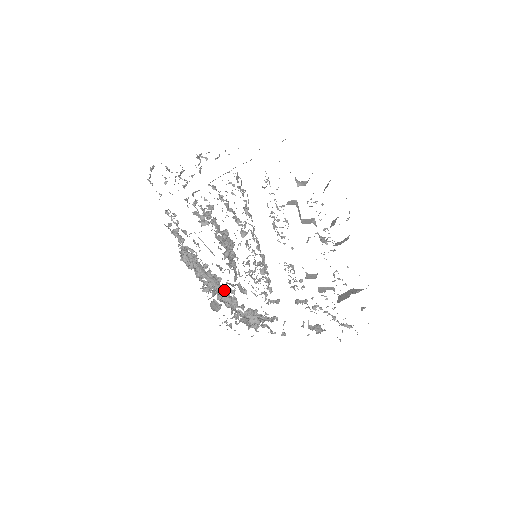
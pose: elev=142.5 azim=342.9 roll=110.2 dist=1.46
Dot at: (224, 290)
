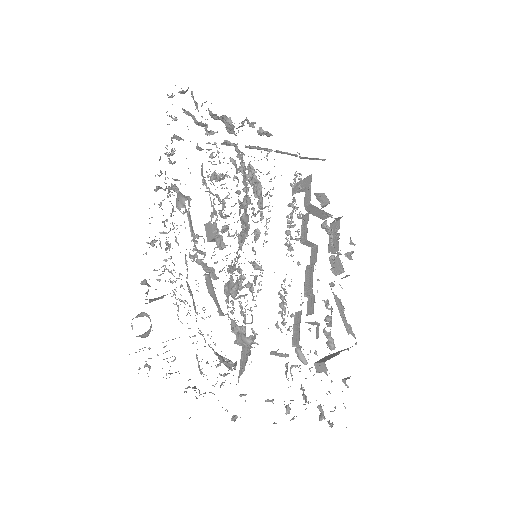
Dot at: occluded
